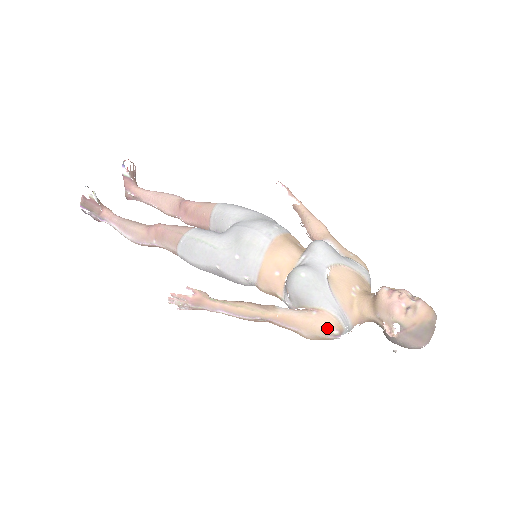
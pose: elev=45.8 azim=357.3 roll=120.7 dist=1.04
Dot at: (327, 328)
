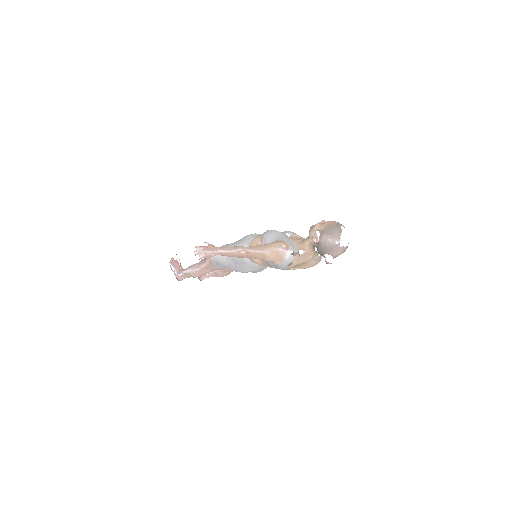
Dot at: (278, 244)
